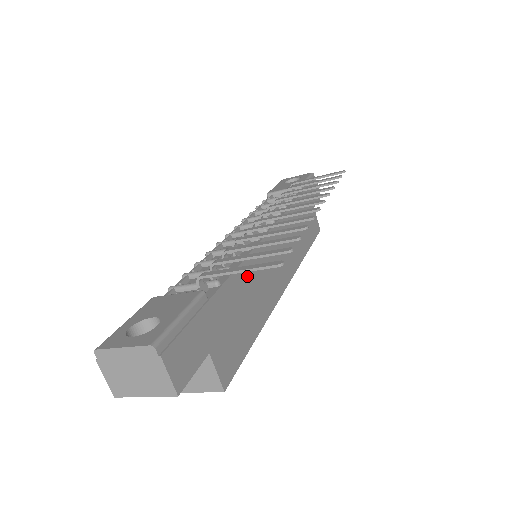
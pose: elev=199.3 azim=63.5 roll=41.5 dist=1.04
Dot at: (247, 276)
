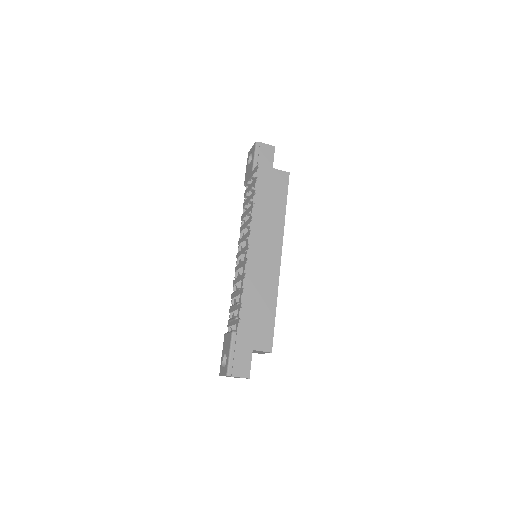
Dot at: (249, 294)
